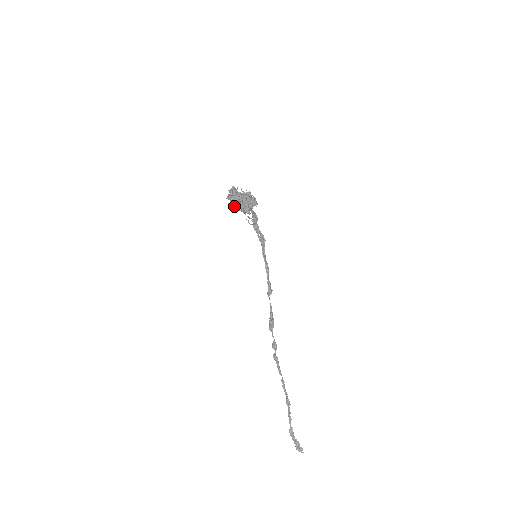
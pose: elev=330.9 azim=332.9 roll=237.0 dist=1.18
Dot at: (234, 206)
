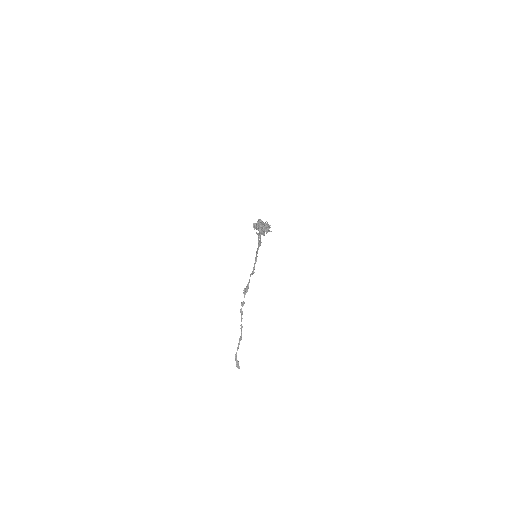
Dot at: (256, 229)
